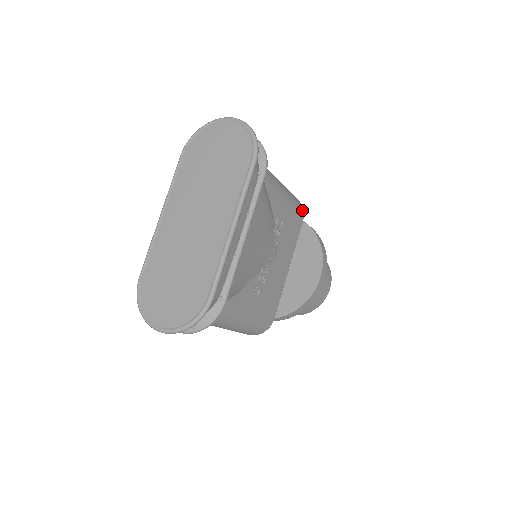
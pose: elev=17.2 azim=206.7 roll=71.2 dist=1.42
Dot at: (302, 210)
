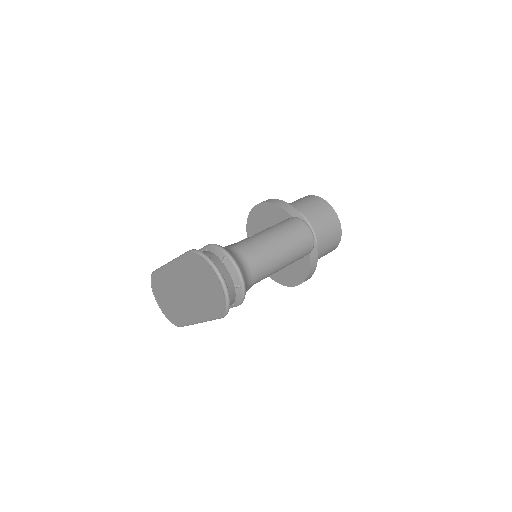
Dot at: (308, 253)
